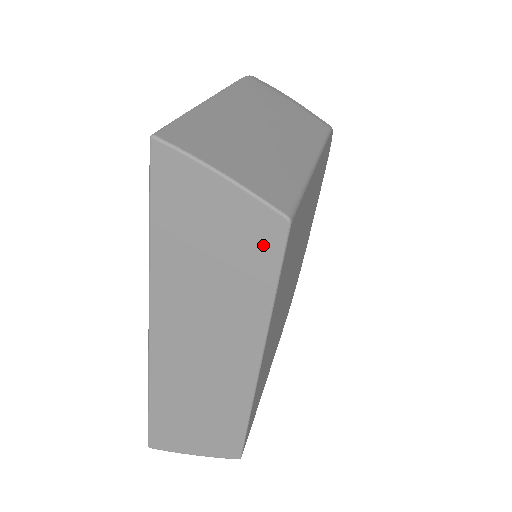
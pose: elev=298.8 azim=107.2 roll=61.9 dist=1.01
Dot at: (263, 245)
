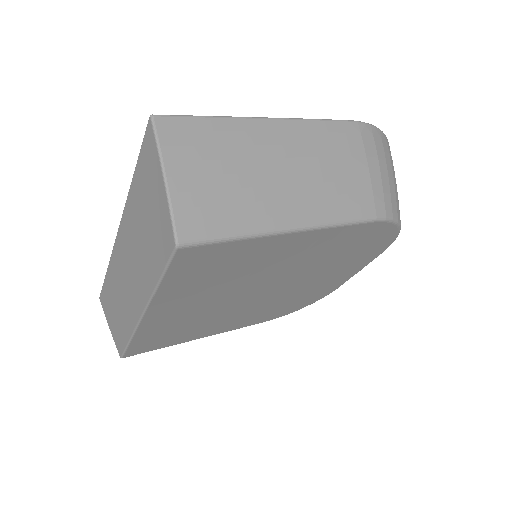
Dot at: (163, 245)
